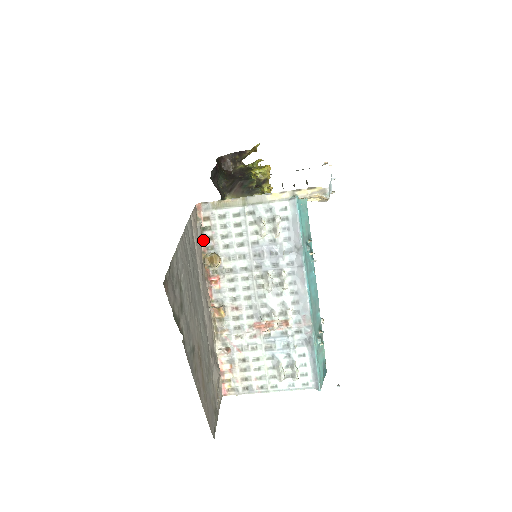
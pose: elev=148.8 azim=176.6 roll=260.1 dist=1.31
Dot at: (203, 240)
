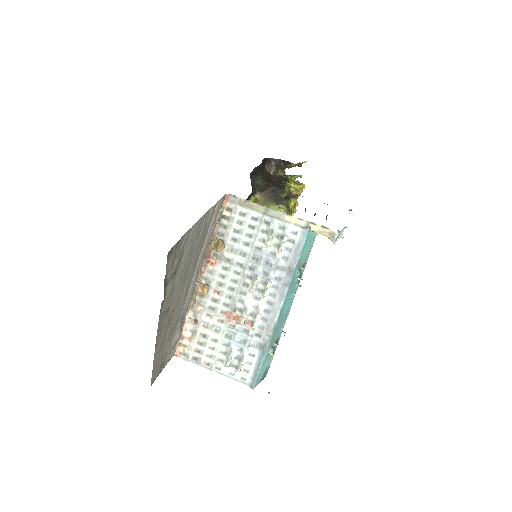
Dot at: (218, 225)
